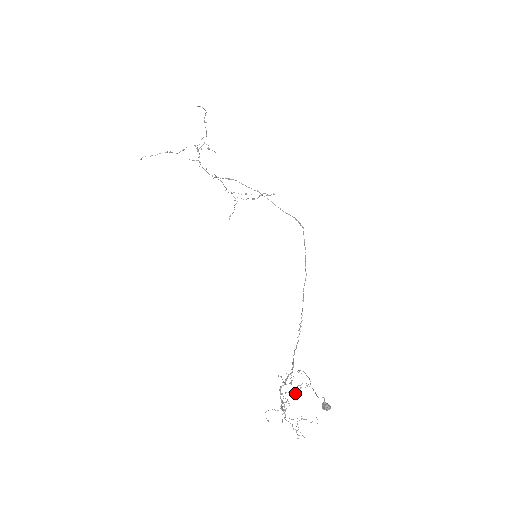
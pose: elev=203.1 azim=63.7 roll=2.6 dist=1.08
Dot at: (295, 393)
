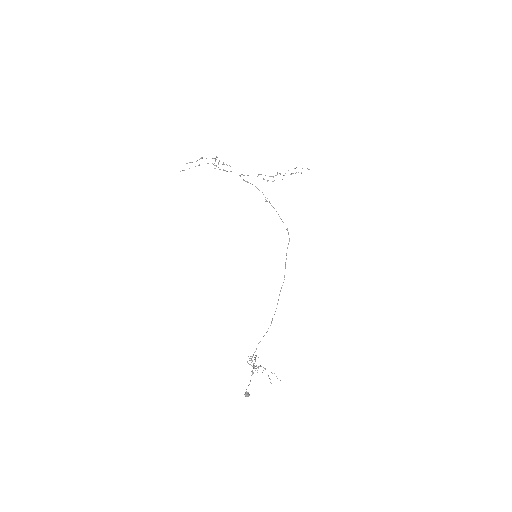
Dot at: occluded
